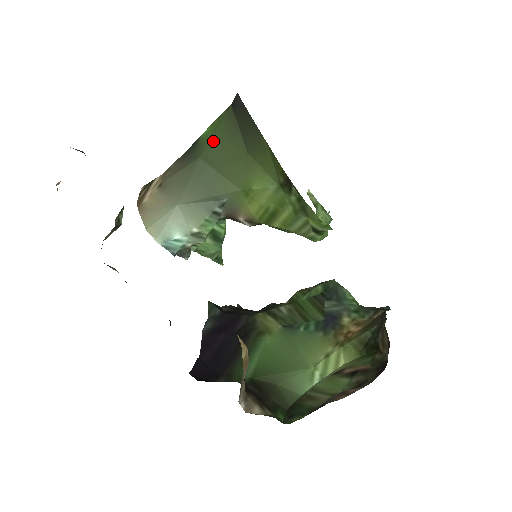
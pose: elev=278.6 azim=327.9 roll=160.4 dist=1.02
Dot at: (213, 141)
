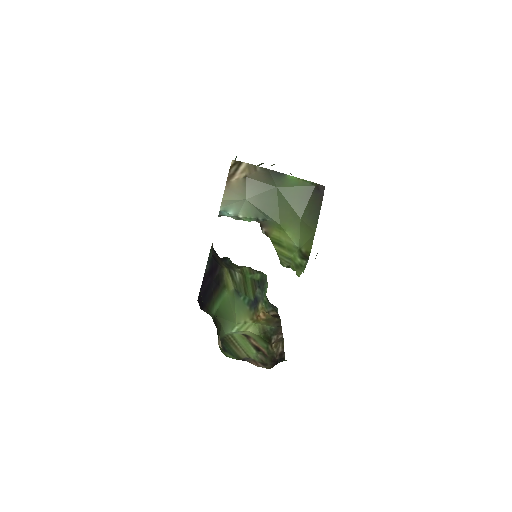
Dot at: (291, 189)
